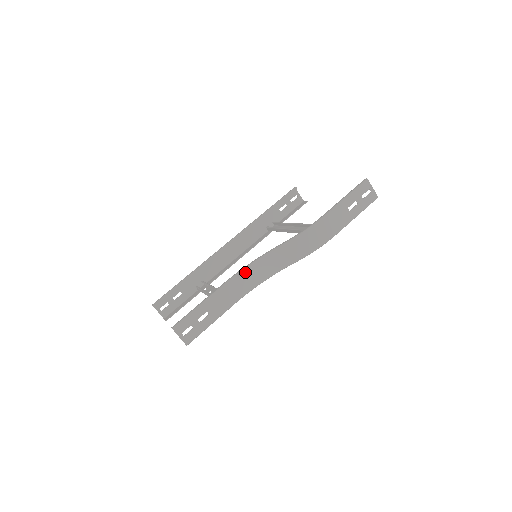
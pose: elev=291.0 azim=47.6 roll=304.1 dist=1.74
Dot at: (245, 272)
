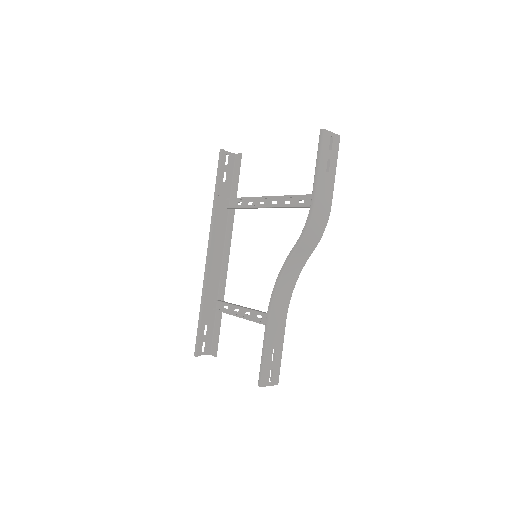
Dot at: (277, 293)
